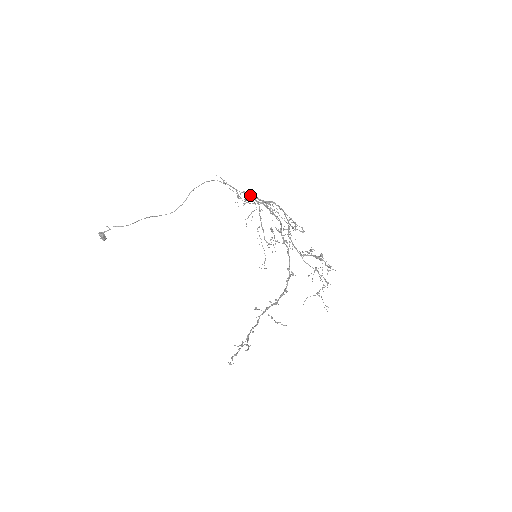
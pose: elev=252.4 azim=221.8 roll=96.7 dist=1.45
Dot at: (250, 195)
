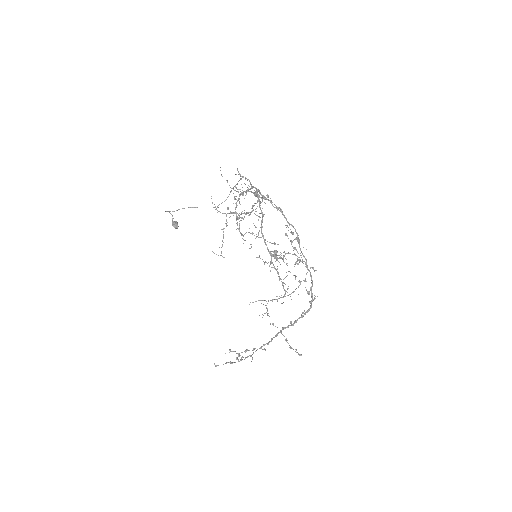
Dot at: occluded
